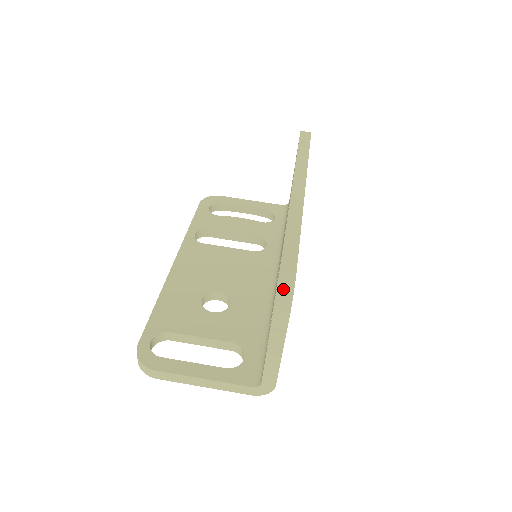
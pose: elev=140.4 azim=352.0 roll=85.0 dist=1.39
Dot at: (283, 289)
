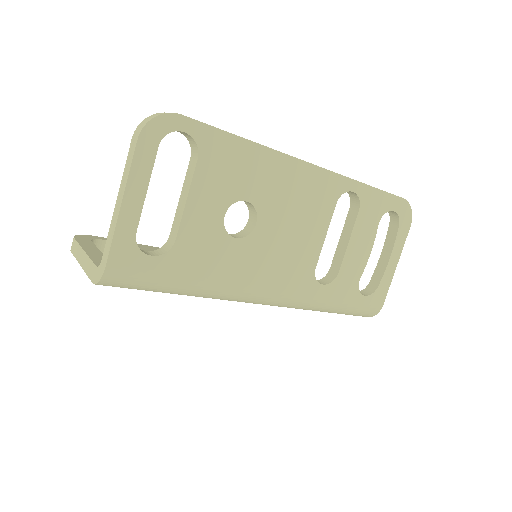
Dot at: (155, 114)
